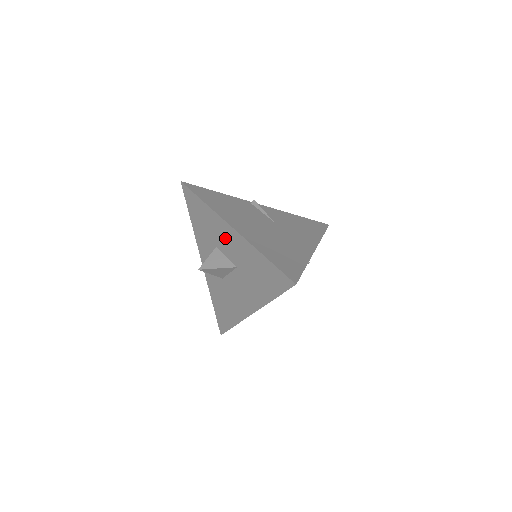
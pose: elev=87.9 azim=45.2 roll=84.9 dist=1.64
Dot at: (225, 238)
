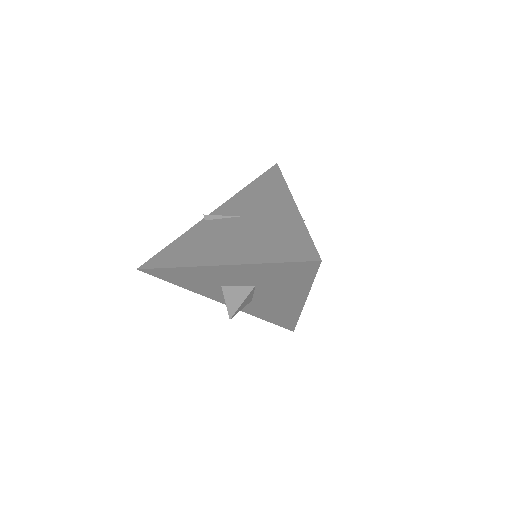
Dot at: (222, 276)
